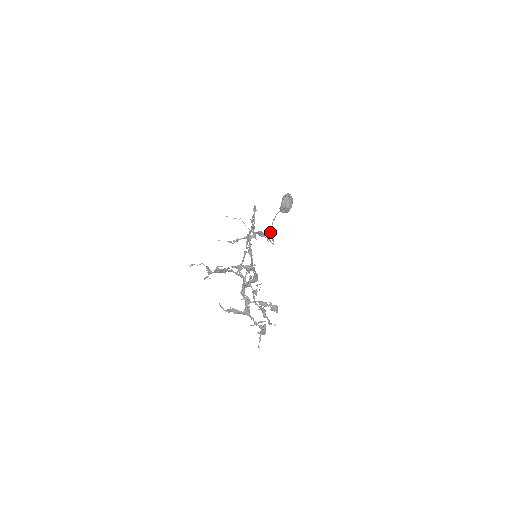
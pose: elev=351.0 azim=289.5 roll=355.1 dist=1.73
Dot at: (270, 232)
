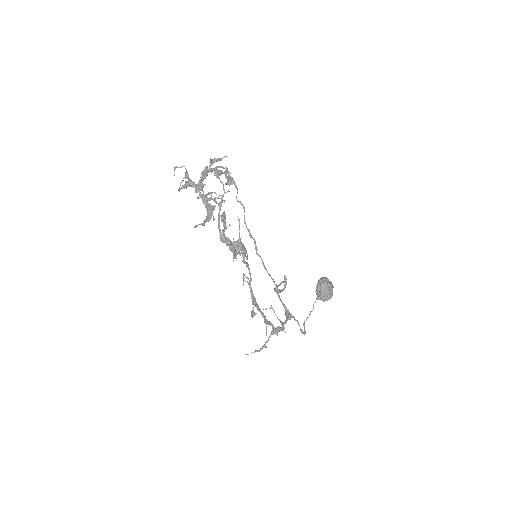
Dot at: occluded
